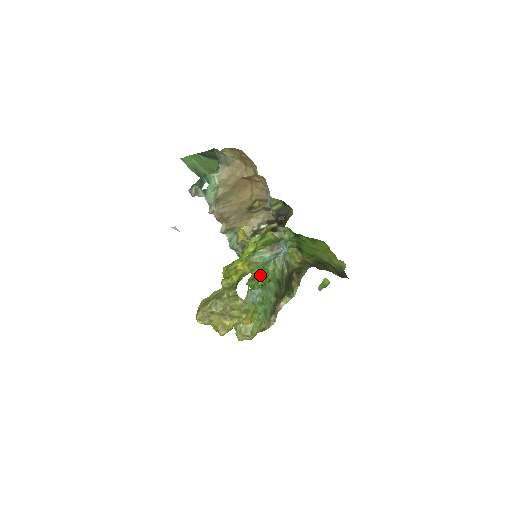
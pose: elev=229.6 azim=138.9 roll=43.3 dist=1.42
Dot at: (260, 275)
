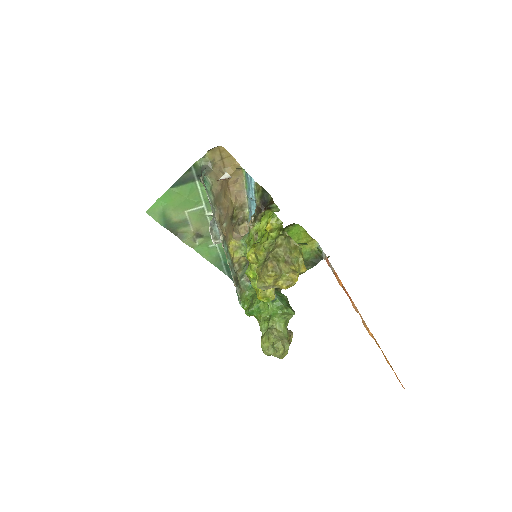
Dot at: occluded
